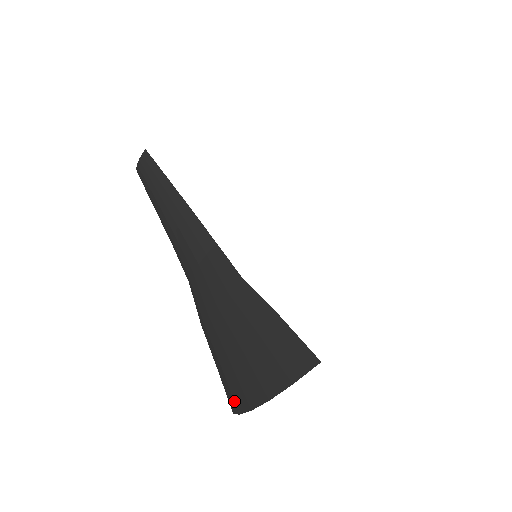
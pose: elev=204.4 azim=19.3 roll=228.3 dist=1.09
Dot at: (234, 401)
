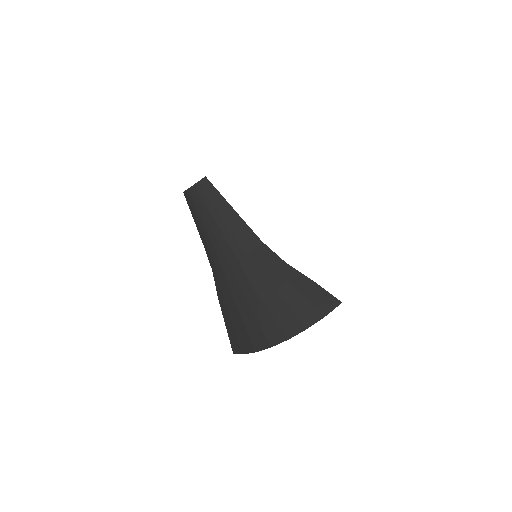
Dot at: (267, 340)
